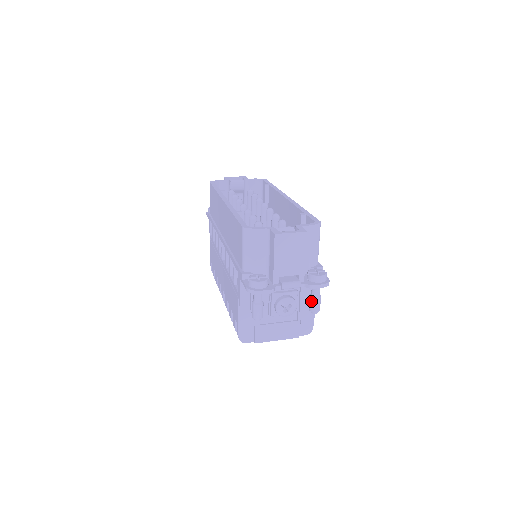
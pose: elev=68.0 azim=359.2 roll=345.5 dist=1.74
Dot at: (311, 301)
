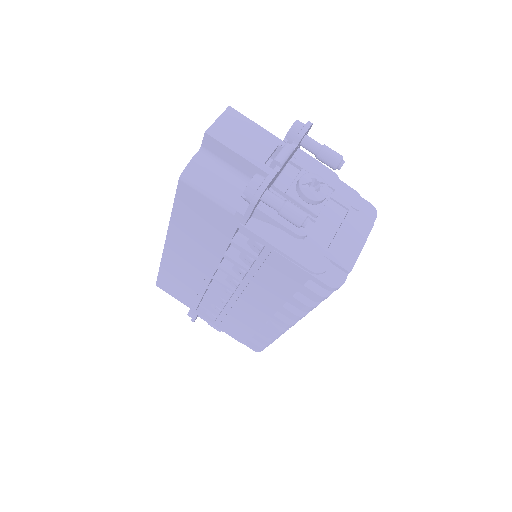
Dot at: (323, 157)
